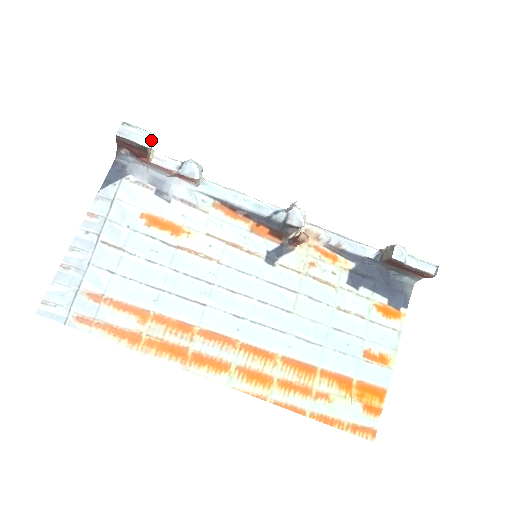
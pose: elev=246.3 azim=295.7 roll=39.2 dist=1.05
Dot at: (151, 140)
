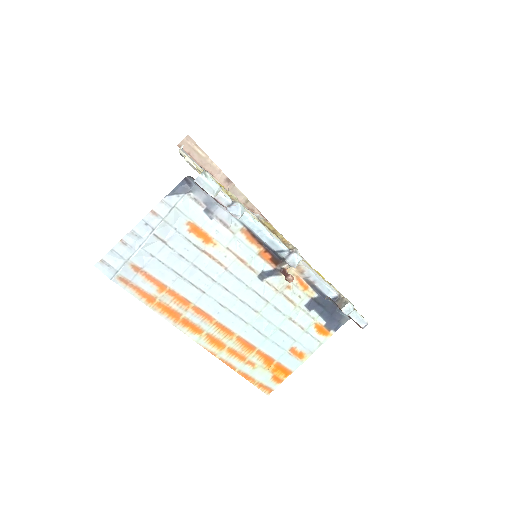
Dot at: (217, 192)
